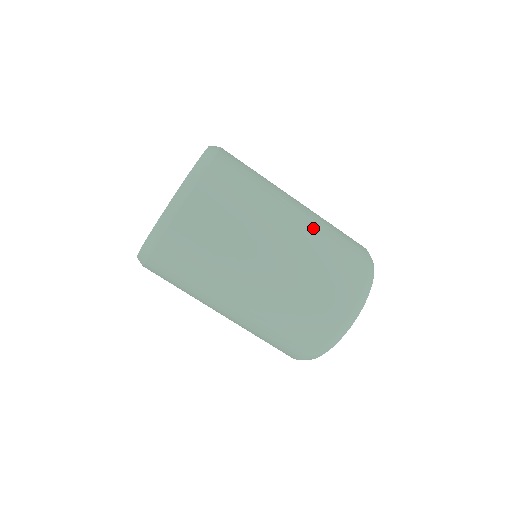
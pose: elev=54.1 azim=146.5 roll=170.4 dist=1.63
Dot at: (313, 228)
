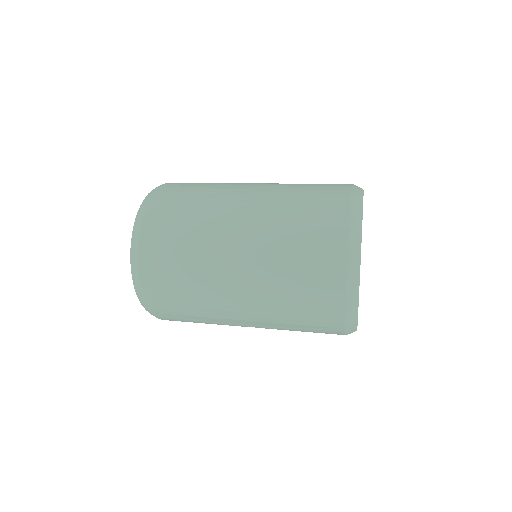
Dot at: (277, 184)
